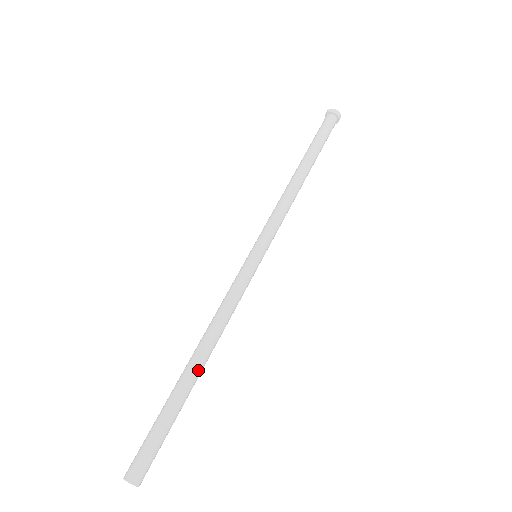
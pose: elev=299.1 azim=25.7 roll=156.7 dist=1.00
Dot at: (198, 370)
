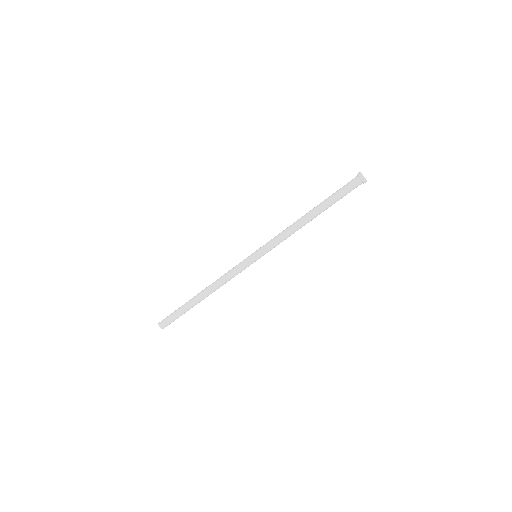
Dot at: occluded
